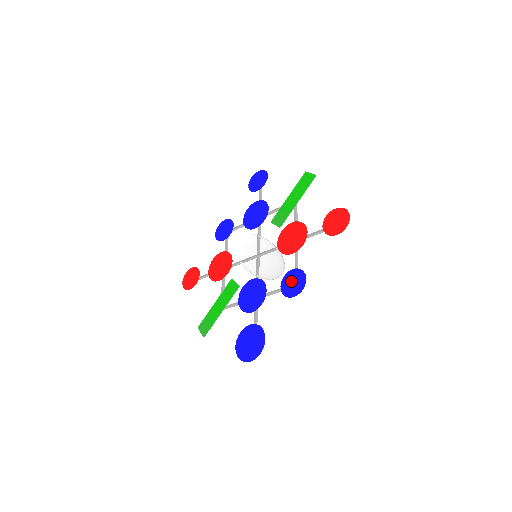
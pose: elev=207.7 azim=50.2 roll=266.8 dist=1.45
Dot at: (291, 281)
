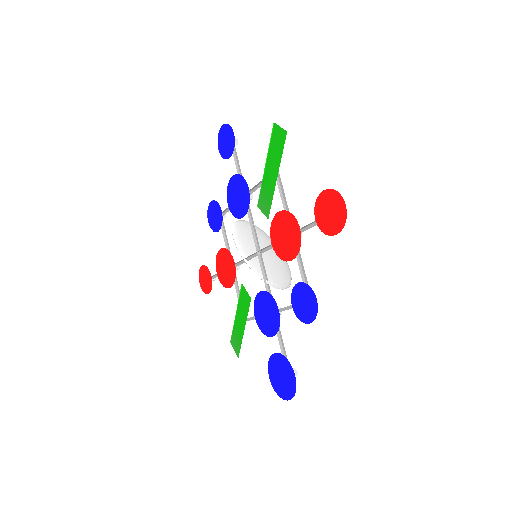
Dot at: (301, 300)
